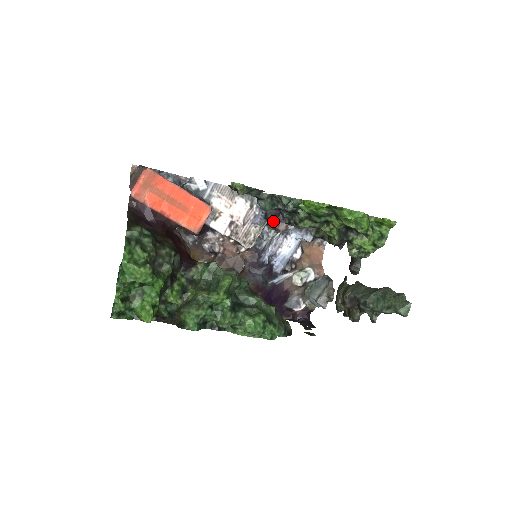
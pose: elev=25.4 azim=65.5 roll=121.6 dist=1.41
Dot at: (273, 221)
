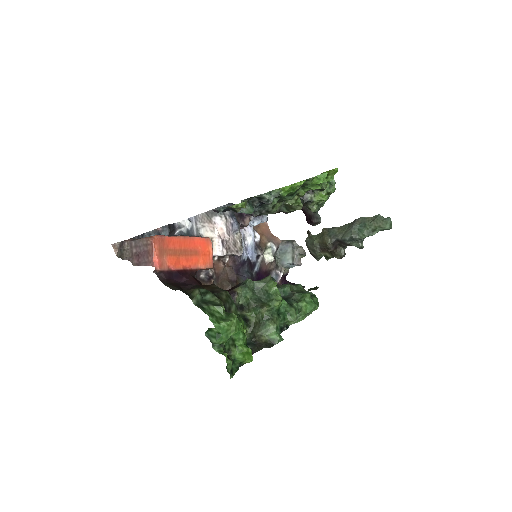
Dot at: (240, 221)
